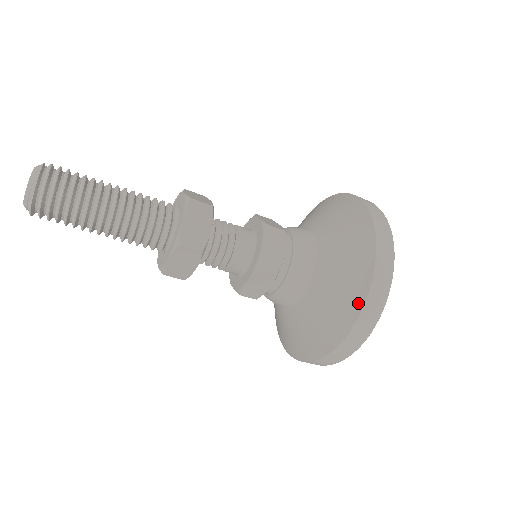
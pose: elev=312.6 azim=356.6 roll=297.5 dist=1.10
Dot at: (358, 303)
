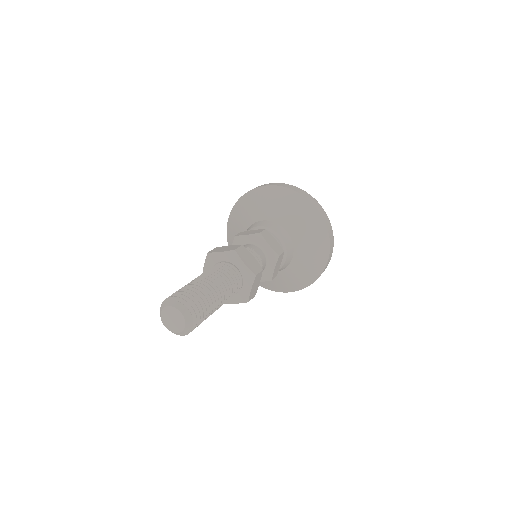
Dot at: (312, 281)
